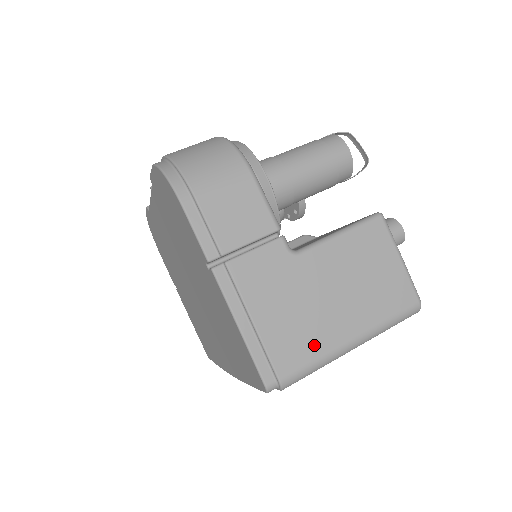
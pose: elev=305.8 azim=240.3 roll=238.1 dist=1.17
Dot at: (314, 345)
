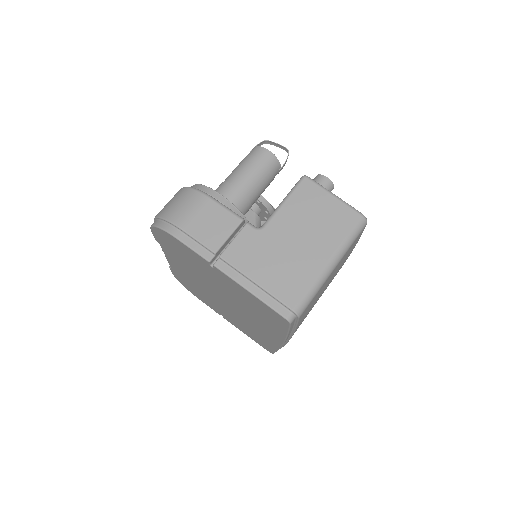
Dot at: (304, 277)
